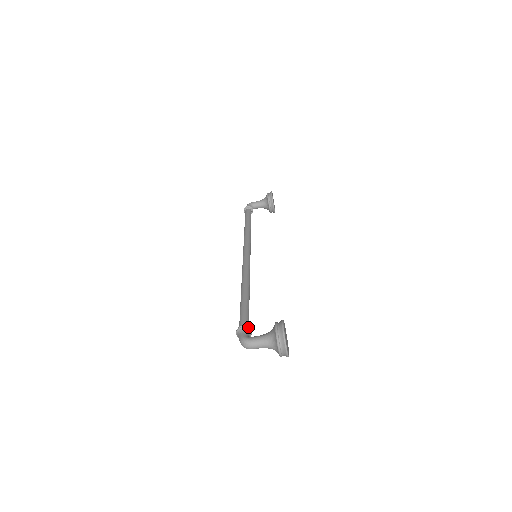
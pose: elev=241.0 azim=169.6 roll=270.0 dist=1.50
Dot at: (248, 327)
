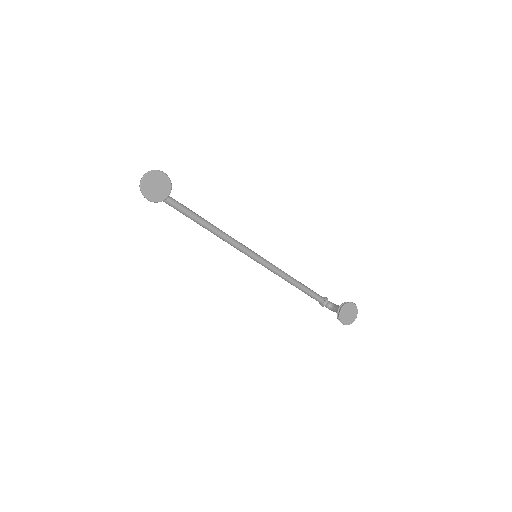
Dot at: occluded
